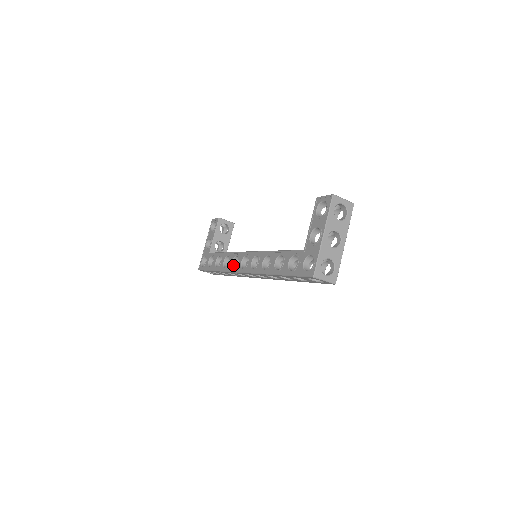
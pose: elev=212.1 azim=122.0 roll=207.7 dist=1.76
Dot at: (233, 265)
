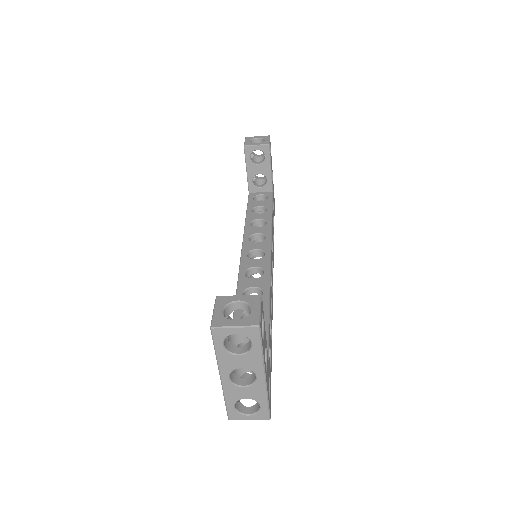
Dot at: occluded
